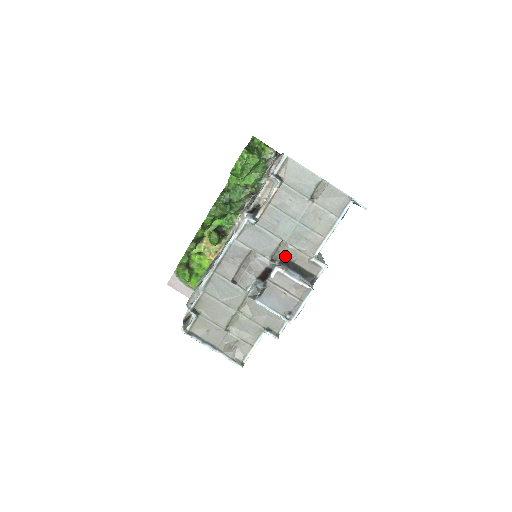
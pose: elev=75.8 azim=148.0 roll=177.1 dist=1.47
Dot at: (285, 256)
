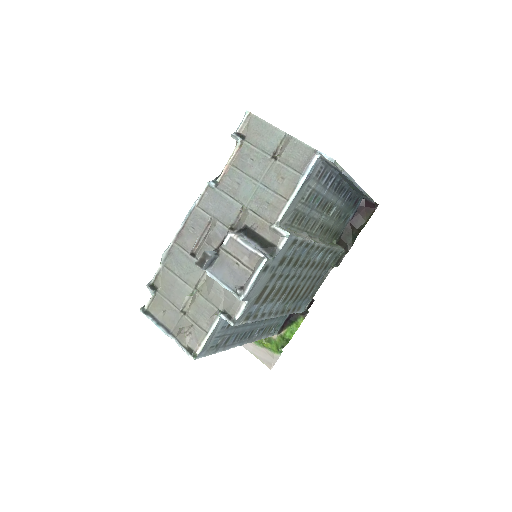
Dot at: (245, 224)
